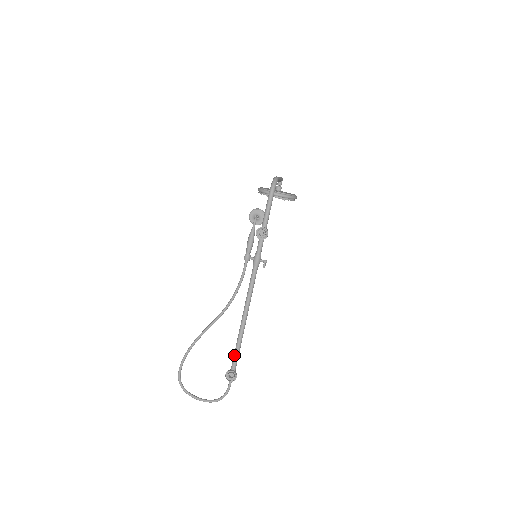
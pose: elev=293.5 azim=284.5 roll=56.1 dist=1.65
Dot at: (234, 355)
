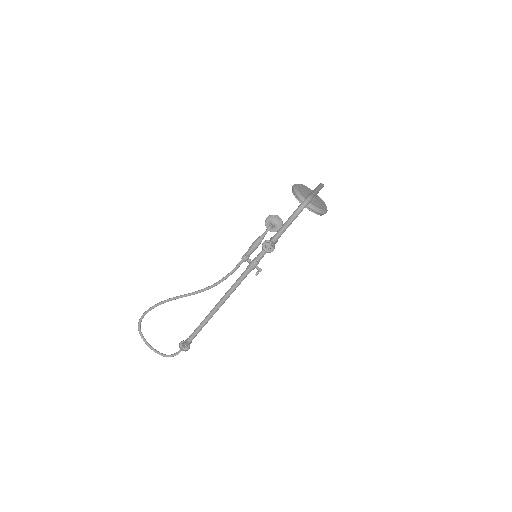
Dot at: (195, 330)
